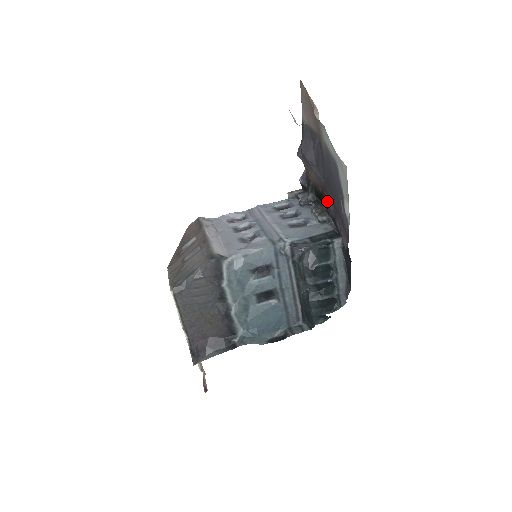
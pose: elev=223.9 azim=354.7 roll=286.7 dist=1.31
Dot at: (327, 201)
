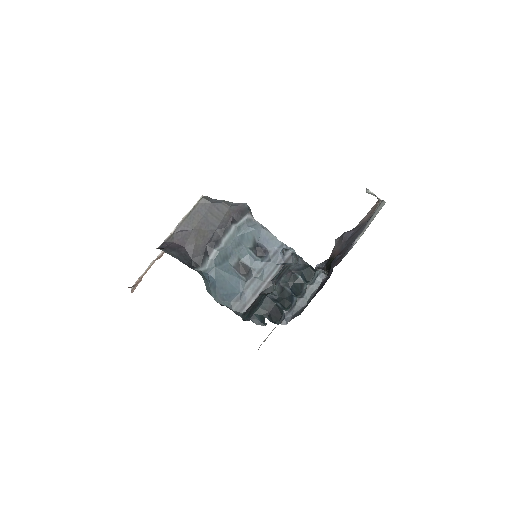
Dot at: (338, 255)
